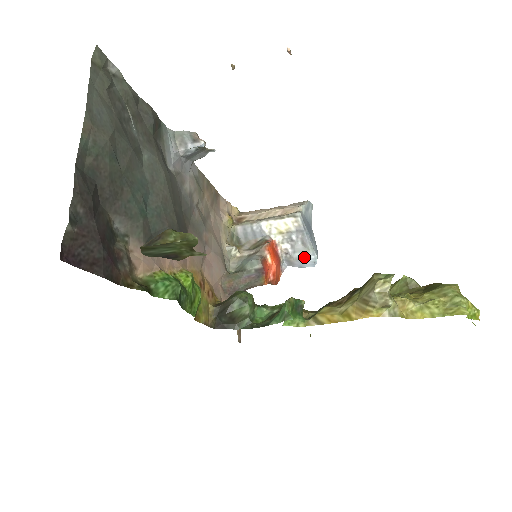
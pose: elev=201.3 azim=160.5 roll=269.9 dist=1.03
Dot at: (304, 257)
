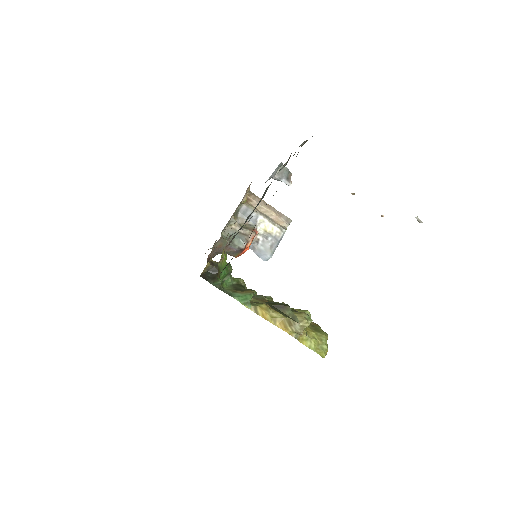
Dot at: (265, 253)
